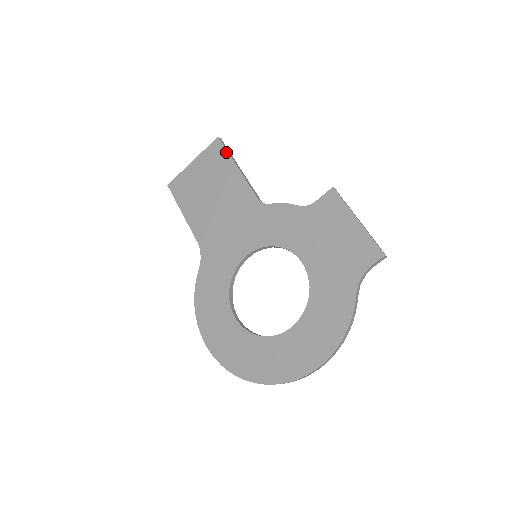
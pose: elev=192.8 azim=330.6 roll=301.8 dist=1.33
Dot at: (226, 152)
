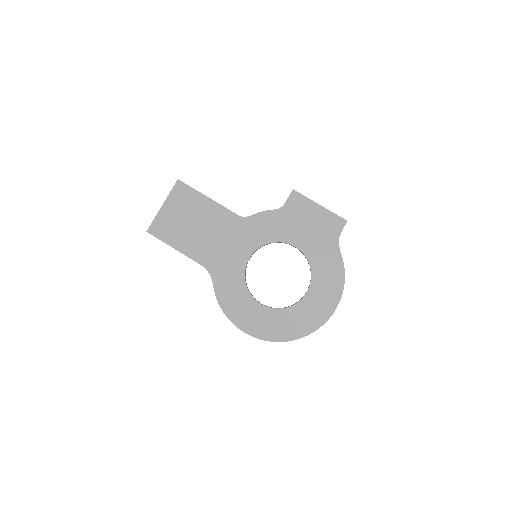
Dot at: (192, 189)
